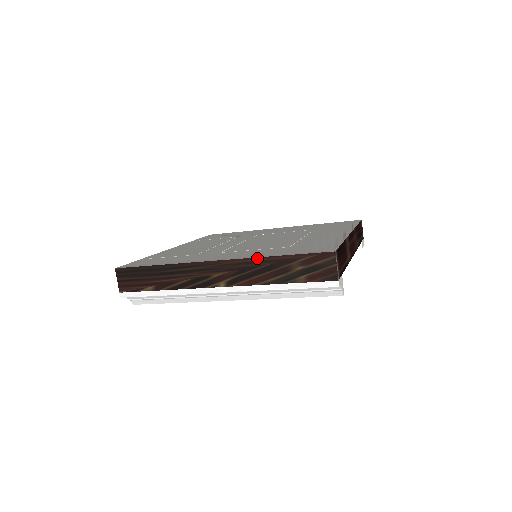
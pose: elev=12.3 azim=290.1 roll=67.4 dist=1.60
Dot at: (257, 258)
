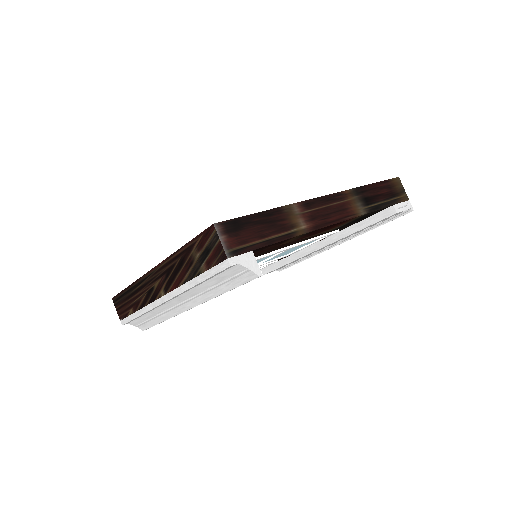
Dot at: (171, 256)
